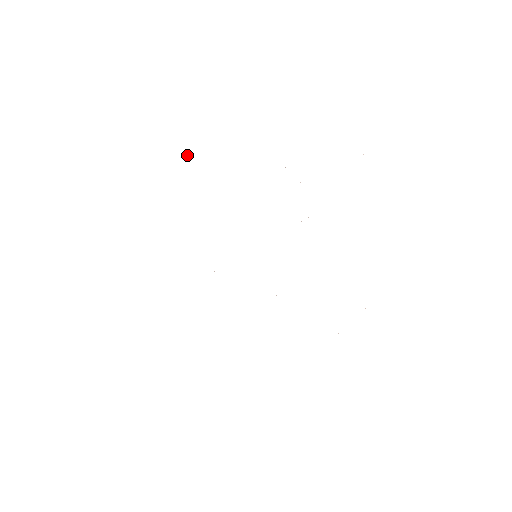
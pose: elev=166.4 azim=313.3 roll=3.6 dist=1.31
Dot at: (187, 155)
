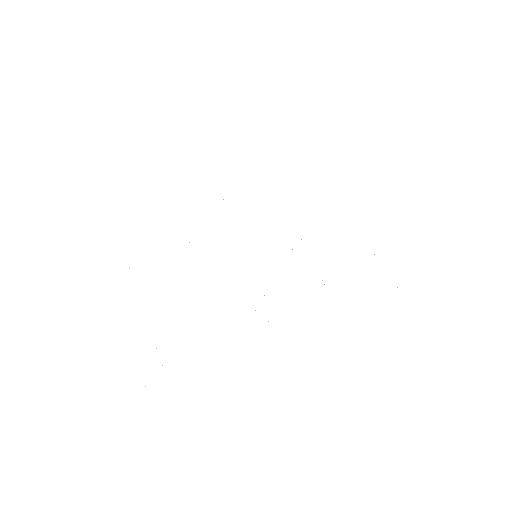
Dot at: occluded
